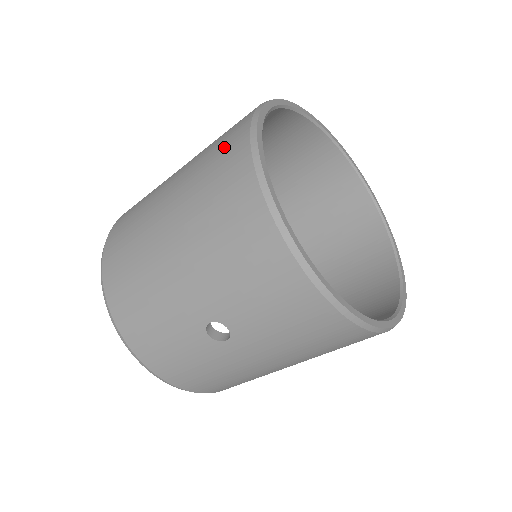
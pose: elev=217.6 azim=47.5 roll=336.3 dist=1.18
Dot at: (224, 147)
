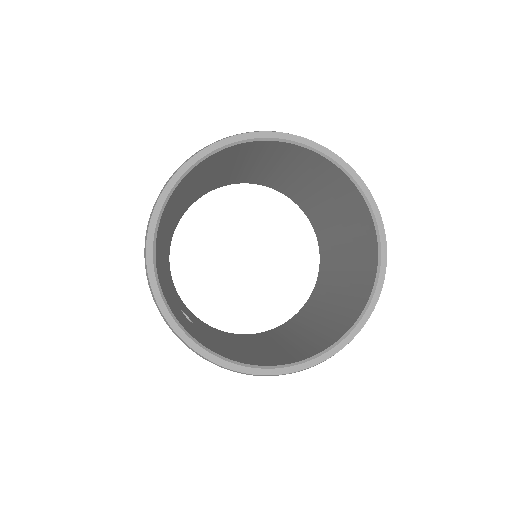
Dot at: occluded
